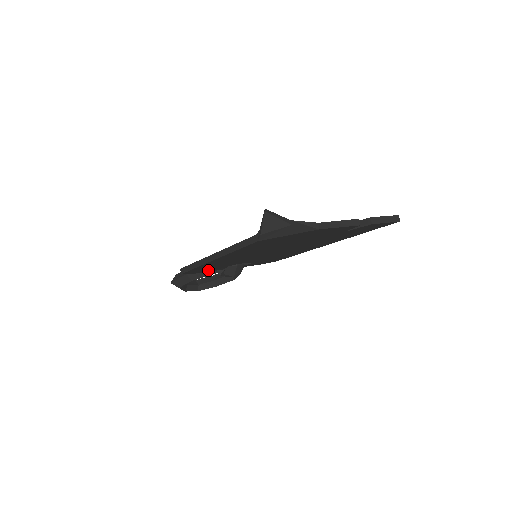
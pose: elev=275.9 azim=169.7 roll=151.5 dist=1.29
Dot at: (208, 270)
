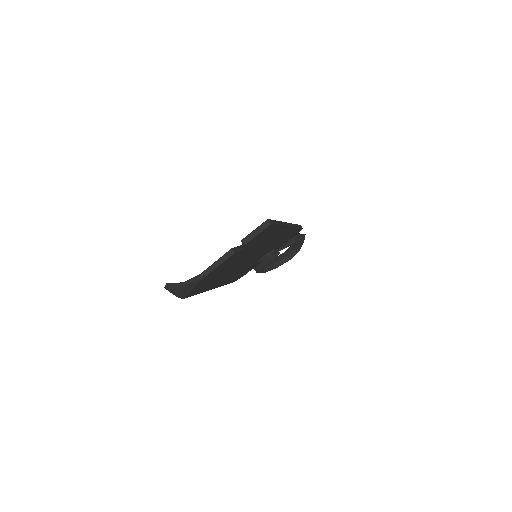
Dot at: occluded
